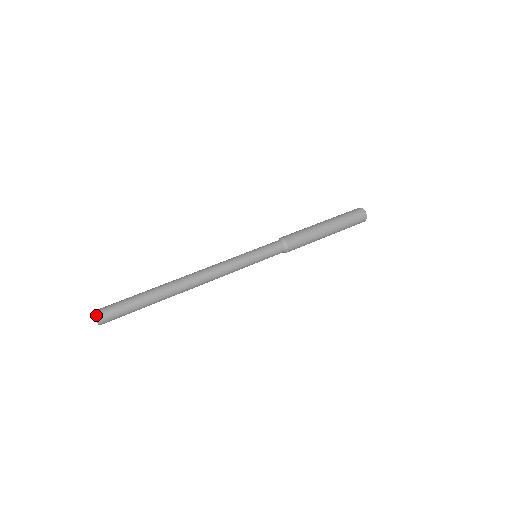
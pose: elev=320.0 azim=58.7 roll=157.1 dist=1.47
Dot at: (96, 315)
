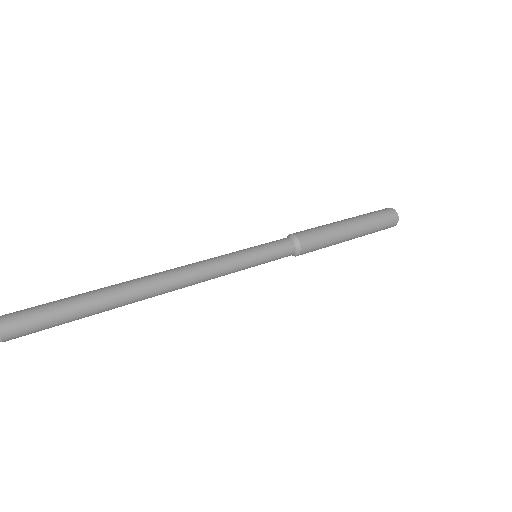
Dot at: out of frame
